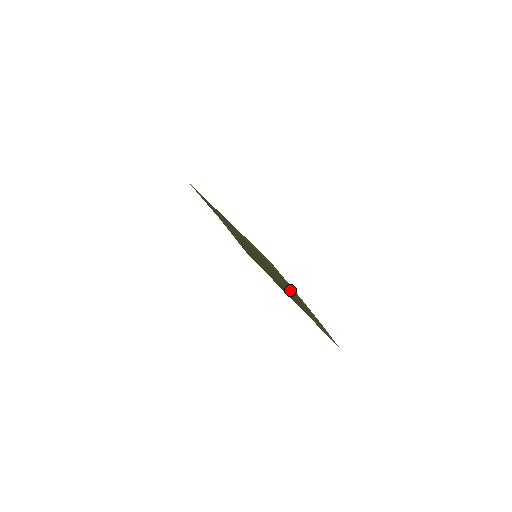
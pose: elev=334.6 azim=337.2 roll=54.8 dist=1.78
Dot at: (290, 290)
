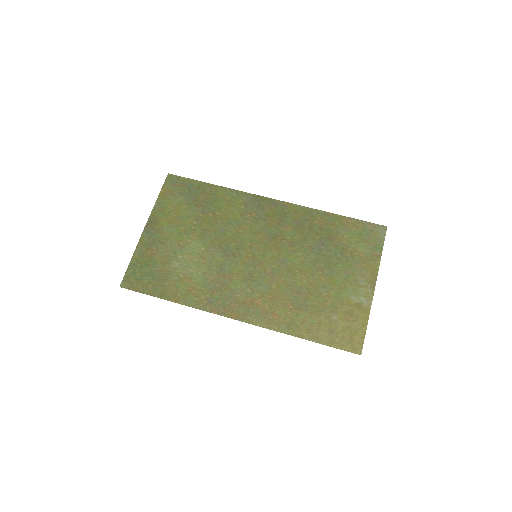
Dot at: (334, 273)
